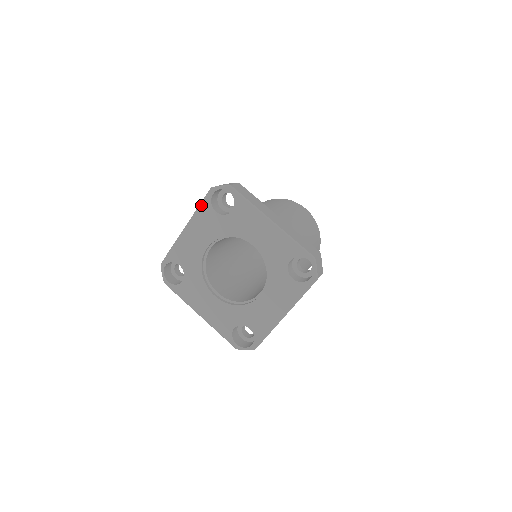
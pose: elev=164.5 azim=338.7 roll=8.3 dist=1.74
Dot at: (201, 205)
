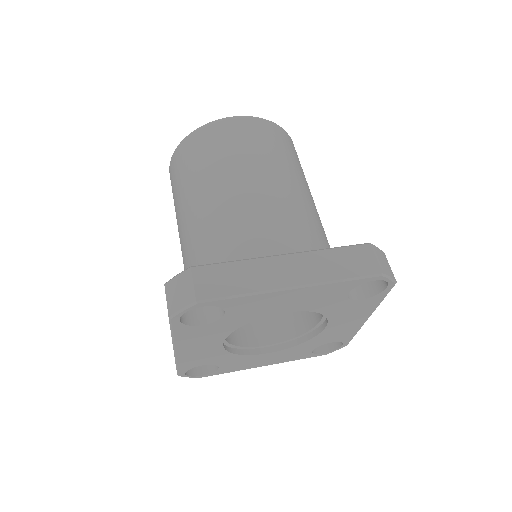
Dot at: (174, 333)
